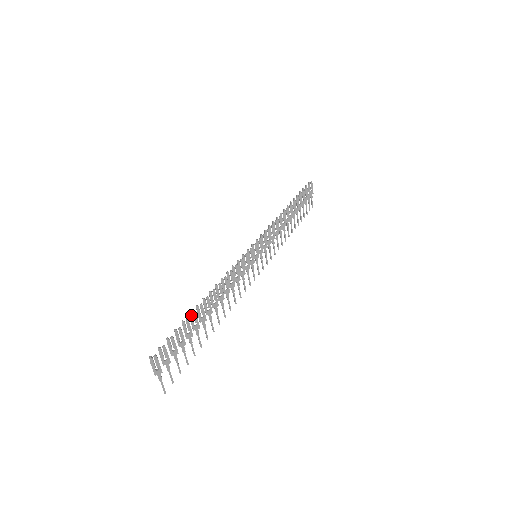
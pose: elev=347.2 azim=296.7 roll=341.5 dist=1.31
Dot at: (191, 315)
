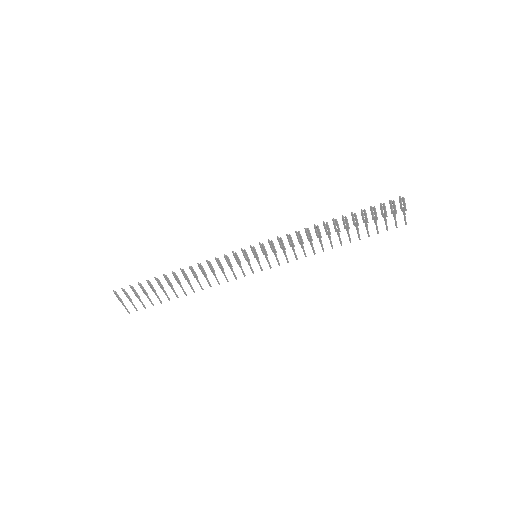
Dot at: (156, 279)
